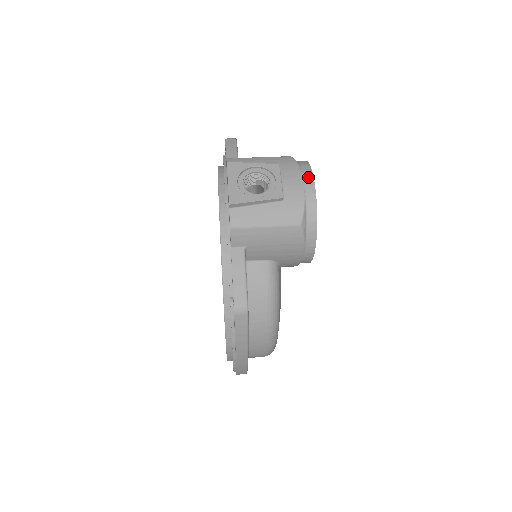
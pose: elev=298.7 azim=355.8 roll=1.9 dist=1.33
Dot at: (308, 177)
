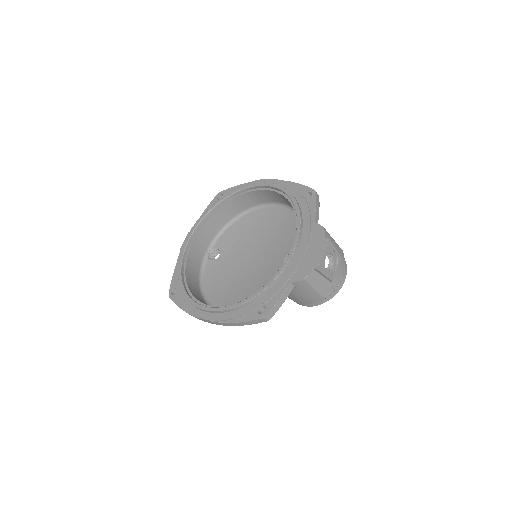
Dot at: (345, 275)
